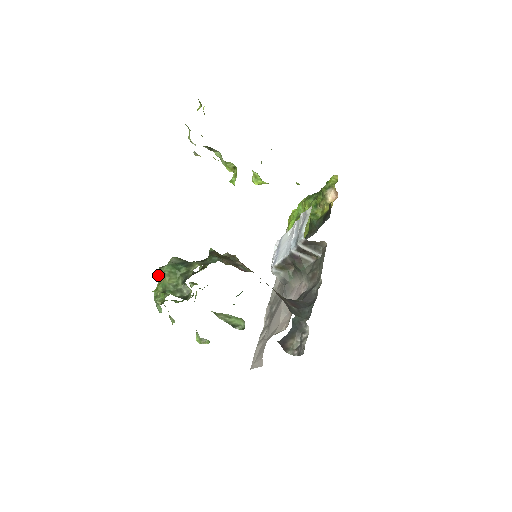
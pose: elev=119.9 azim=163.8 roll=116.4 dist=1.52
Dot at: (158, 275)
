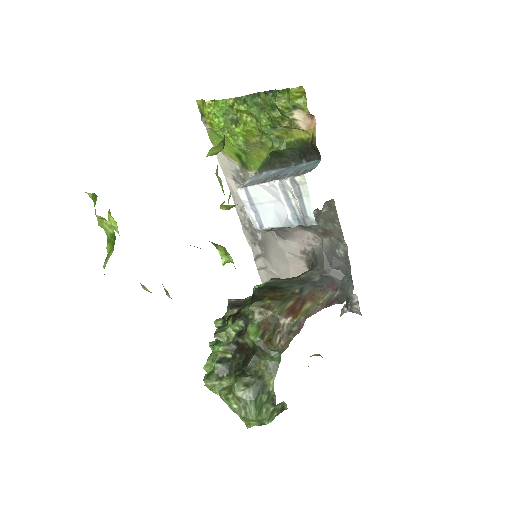
Dot at: (237, 413)
